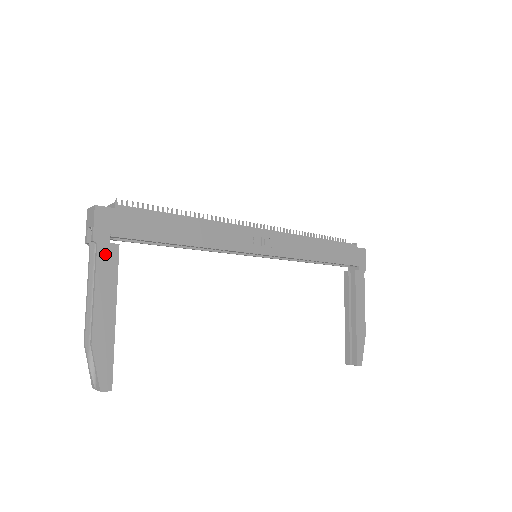
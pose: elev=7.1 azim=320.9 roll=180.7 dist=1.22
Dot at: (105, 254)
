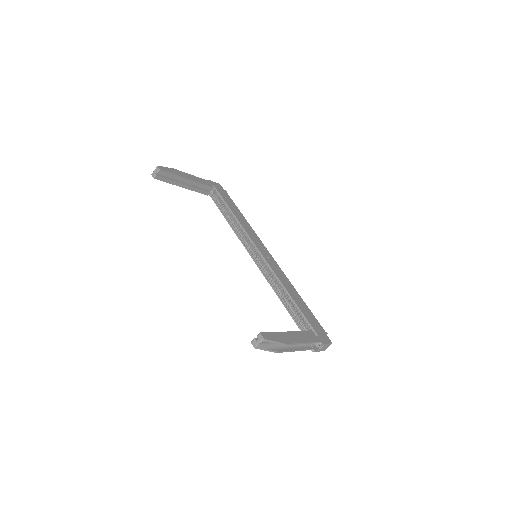
Dot at: (207, 182)
